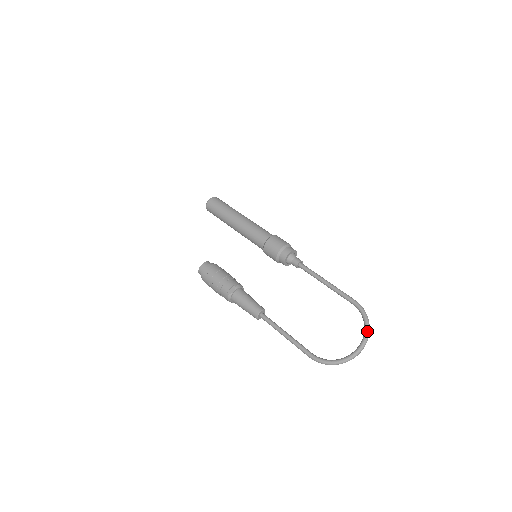
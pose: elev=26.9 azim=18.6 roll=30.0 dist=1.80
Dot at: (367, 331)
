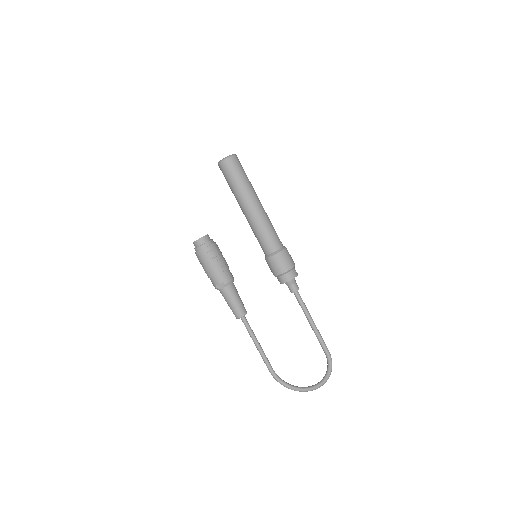
Dot at: (325, 381)
